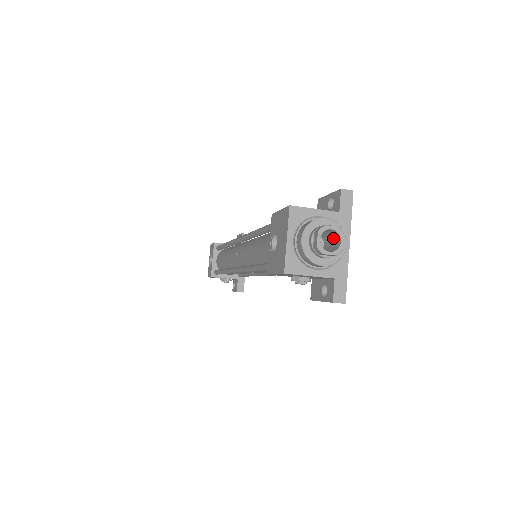
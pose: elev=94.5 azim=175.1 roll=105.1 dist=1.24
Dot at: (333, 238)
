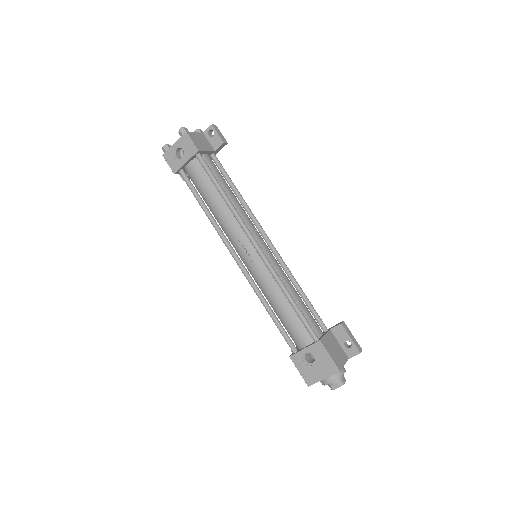
Dot at: occluded
